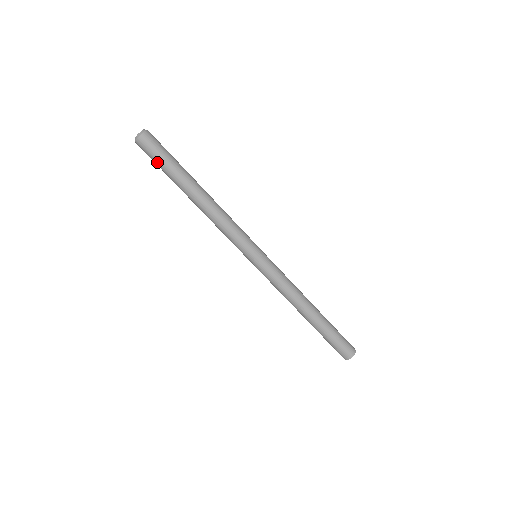
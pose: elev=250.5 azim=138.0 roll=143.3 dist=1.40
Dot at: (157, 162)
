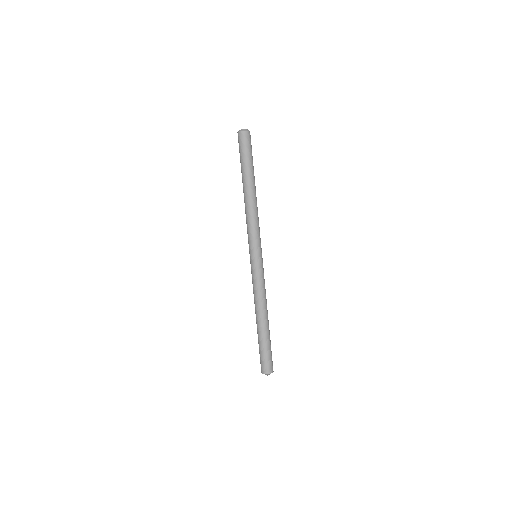
Dot at: (240, 153)
